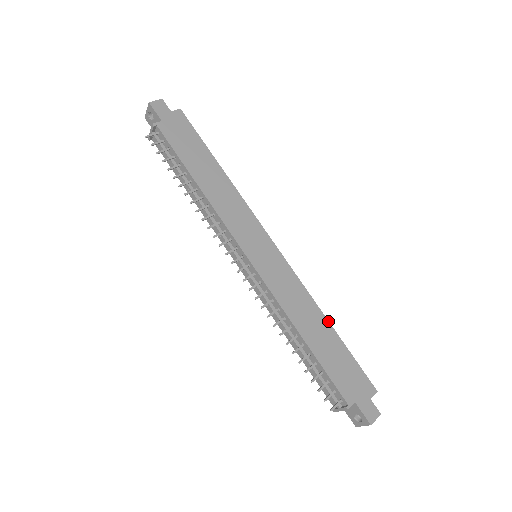
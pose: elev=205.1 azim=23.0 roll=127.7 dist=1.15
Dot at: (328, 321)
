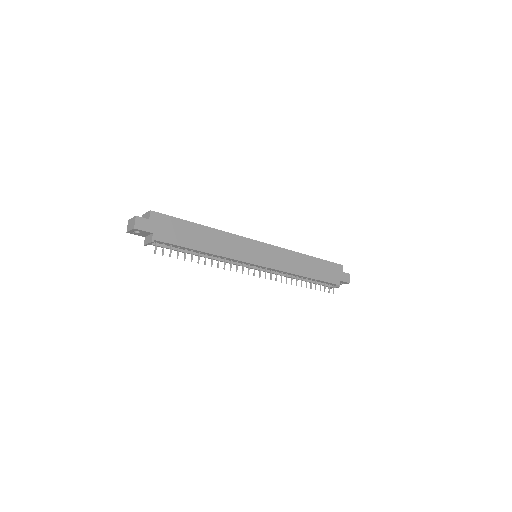
Dot at: (308, 255)
